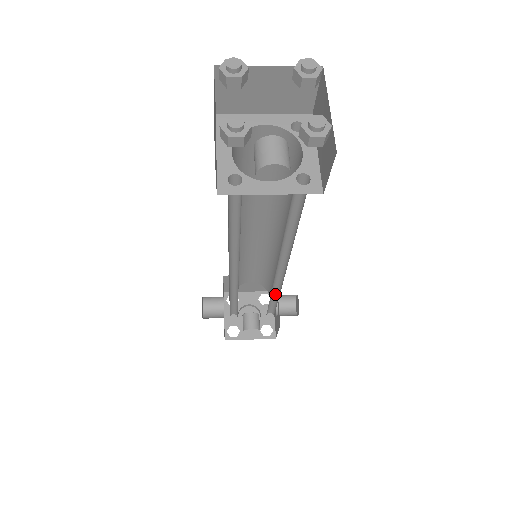
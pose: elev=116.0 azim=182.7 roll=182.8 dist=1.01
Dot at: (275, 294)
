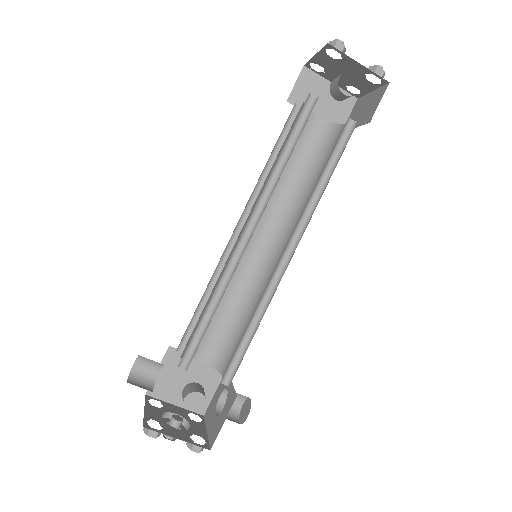
Dot at: (253, 326)
